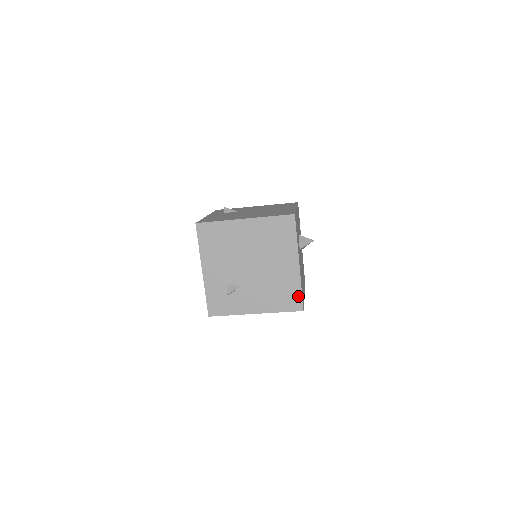
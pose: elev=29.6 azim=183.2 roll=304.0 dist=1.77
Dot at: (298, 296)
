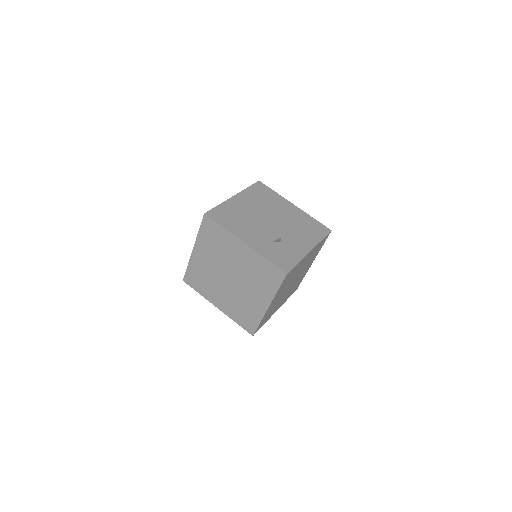
Dot at: (318, 224)
